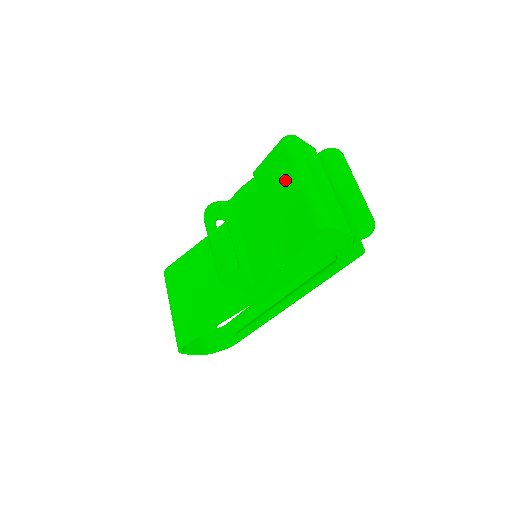
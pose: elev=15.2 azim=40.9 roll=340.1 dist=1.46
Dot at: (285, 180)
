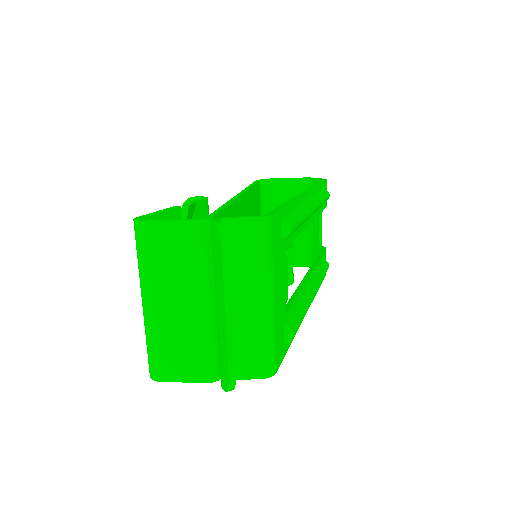
Dot at: occluded
